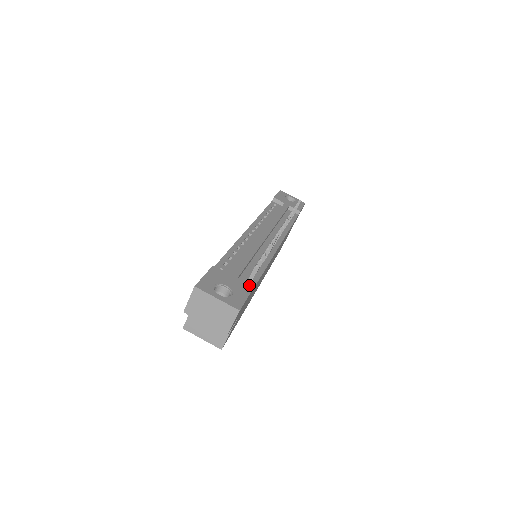
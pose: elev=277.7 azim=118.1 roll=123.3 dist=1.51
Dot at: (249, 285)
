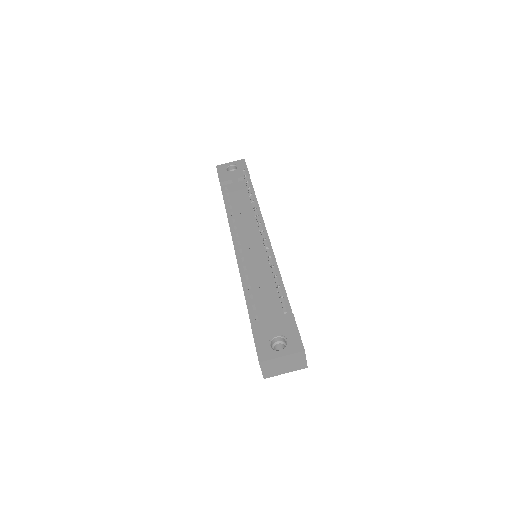
Dot at: (288, 315)
